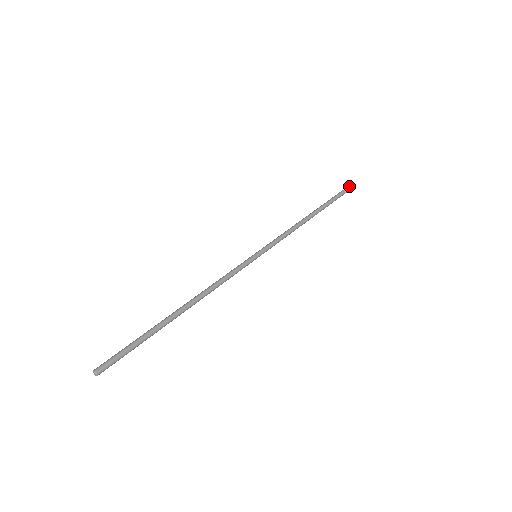
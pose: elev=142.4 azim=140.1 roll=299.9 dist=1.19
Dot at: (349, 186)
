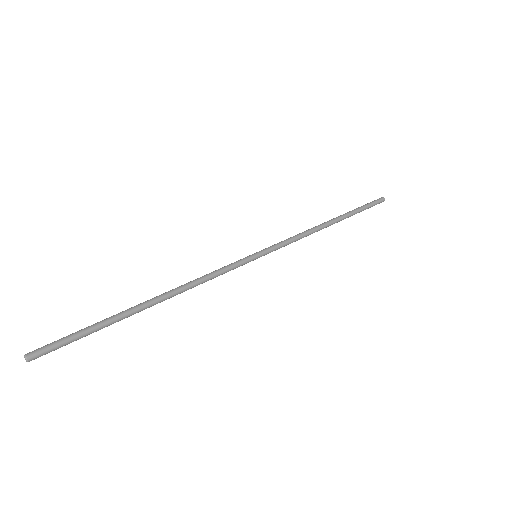
Dot at: (379, 198)
